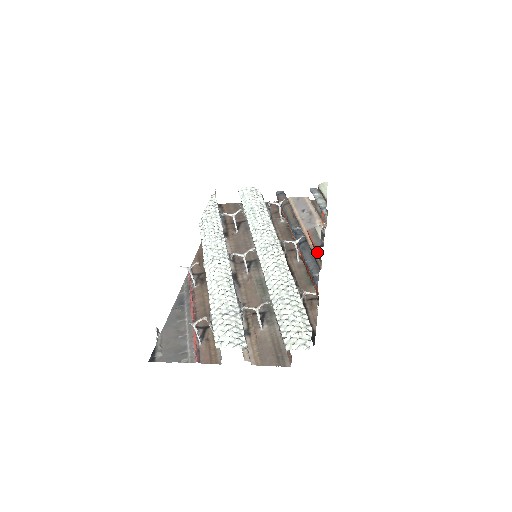
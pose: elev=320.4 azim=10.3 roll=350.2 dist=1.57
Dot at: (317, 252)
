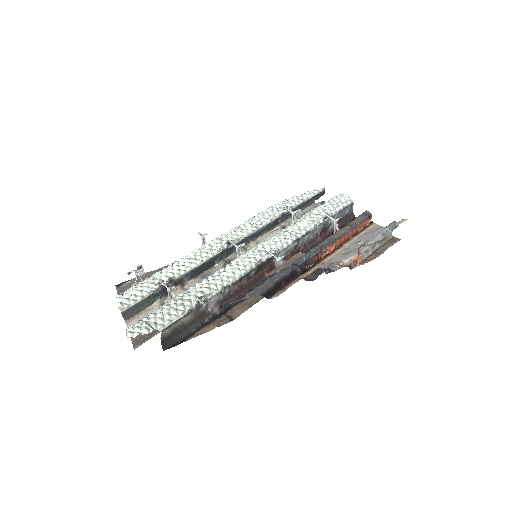
Dot at: (266, 275)
